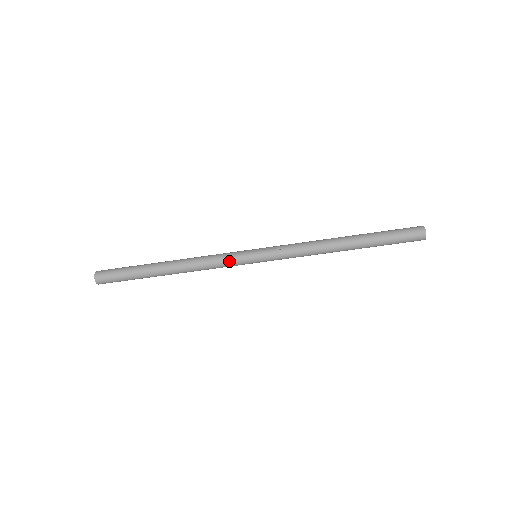
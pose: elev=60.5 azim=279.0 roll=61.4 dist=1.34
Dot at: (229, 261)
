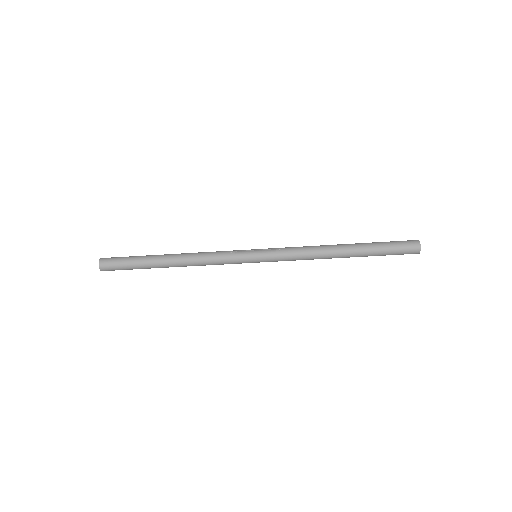
Dot at: (230, 257)
